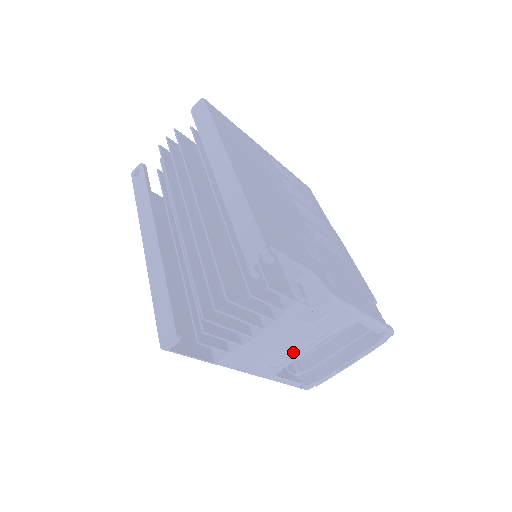
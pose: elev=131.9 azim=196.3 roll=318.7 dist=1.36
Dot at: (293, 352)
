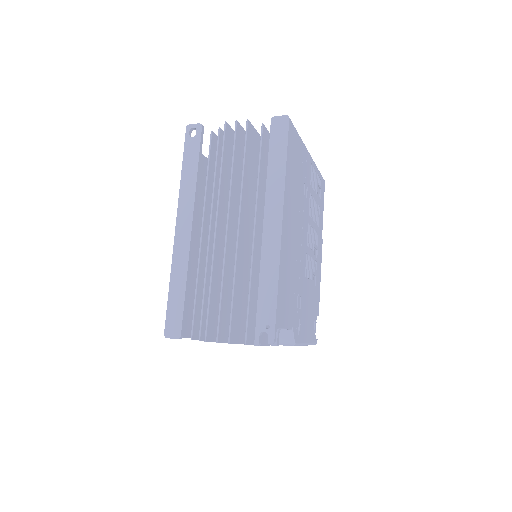
Dot at: occluded
